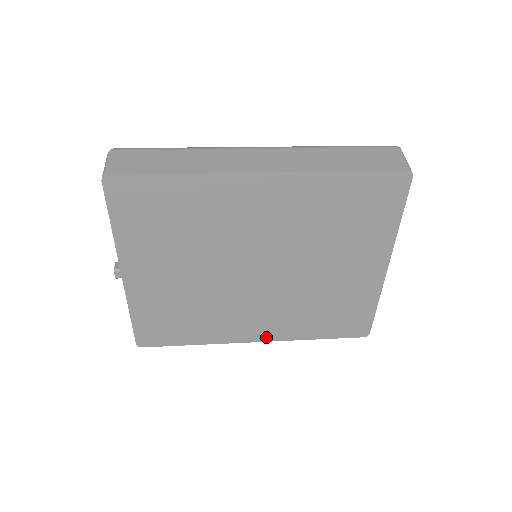
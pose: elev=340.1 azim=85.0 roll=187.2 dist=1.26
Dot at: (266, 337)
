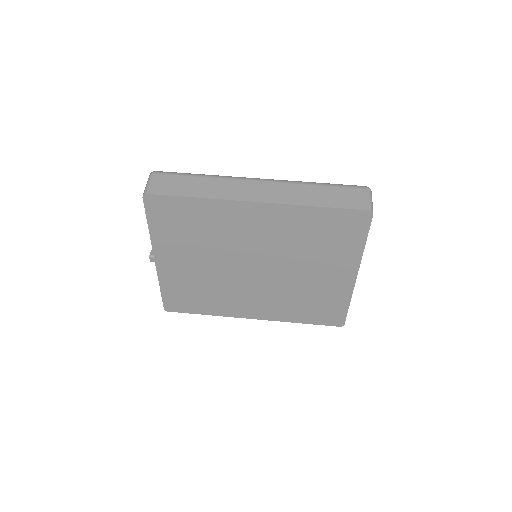
Dot at: (261, 316)
